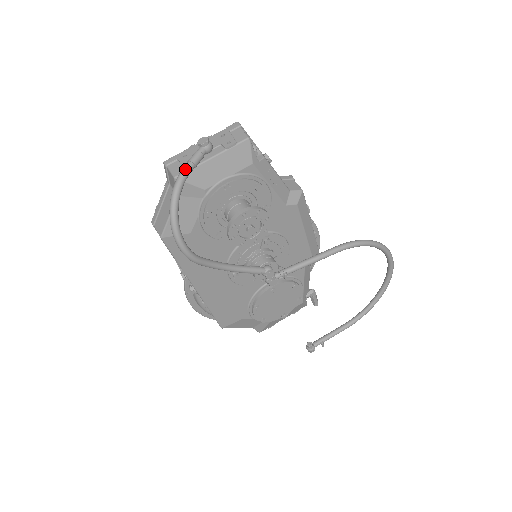
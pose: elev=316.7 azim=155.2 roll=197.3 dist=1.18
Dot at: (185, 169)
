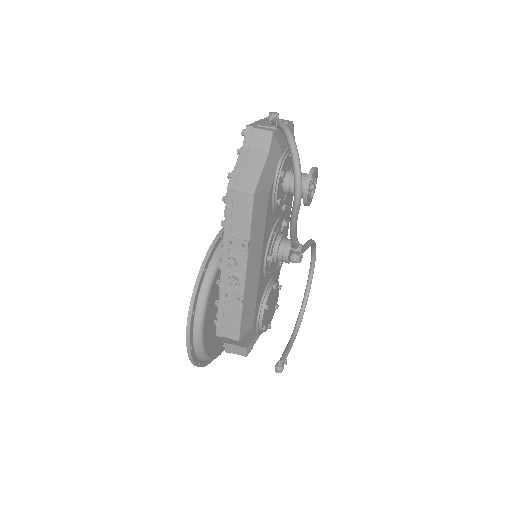
Dot at: occluded
